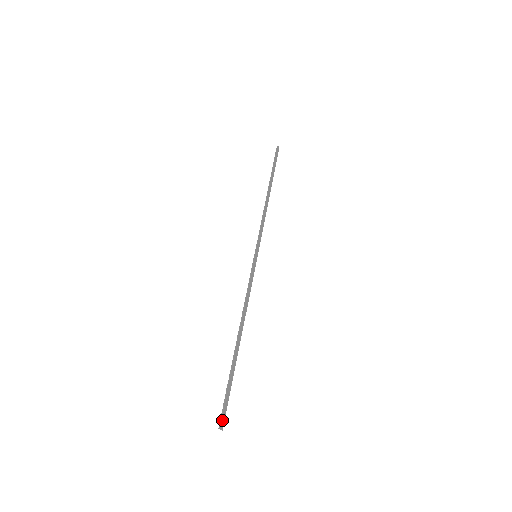
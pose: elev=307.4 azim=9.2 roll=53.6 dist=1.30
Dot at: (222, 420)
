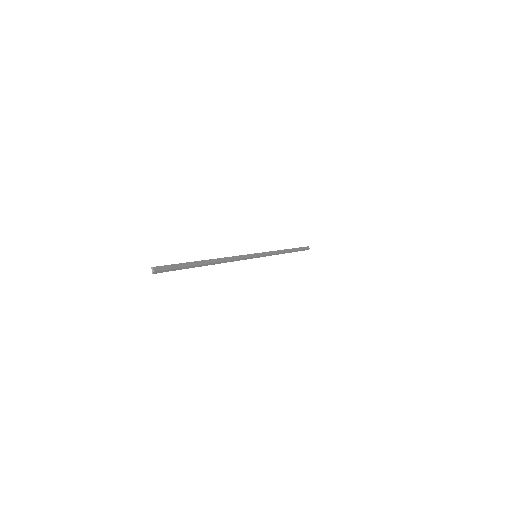
Dot at: (159, 267)
